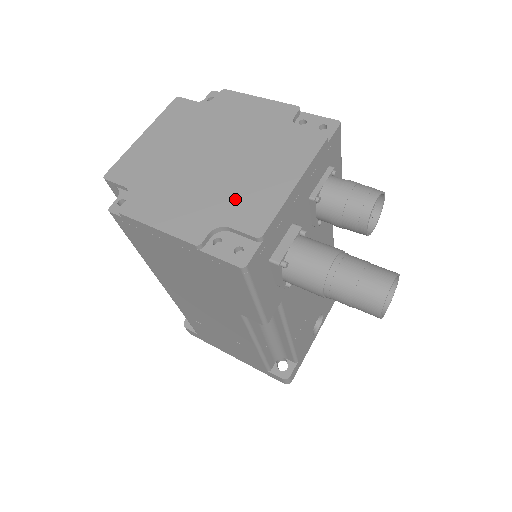
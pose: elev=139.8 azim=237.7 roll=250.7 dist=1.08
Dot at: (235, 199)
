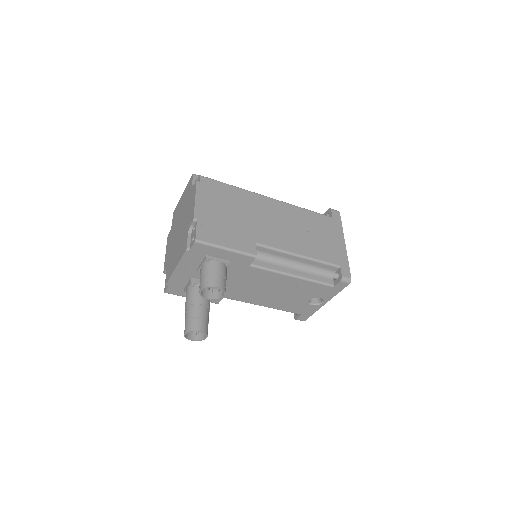
Dot at: (171, 260)
